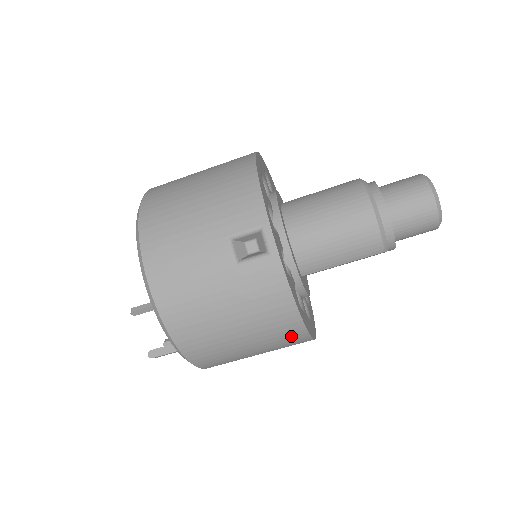
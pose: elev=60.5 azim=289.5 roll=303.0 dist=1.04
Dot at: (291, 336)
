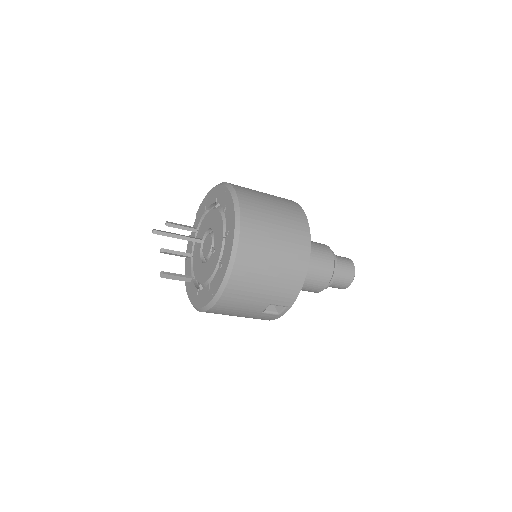
Dot at: occluded
